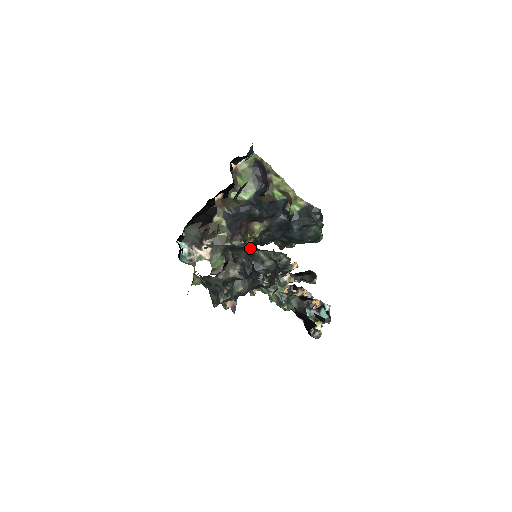
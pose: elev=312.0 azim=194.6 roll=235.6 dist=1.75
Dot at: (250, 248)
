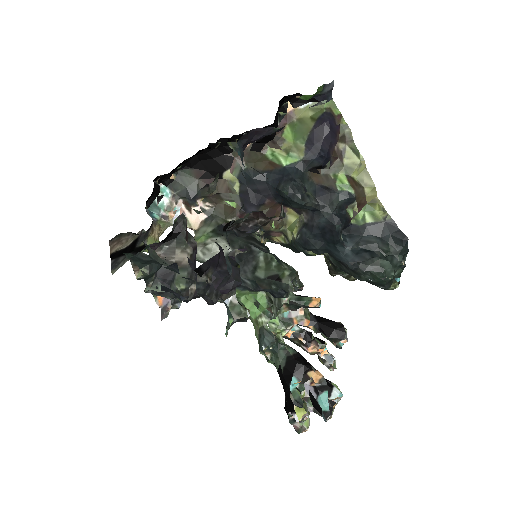
Dot at: (235, 234)
